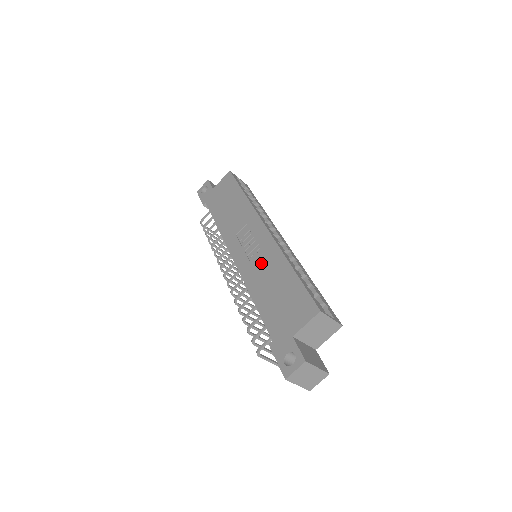
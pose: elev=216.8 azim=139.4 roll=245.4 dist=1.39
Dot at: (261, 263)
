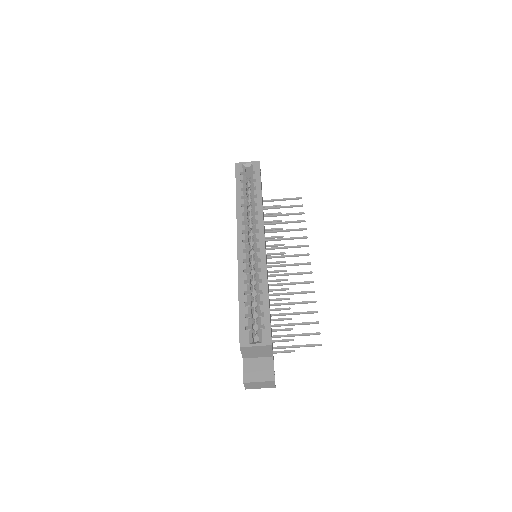
Dot at: occluded
